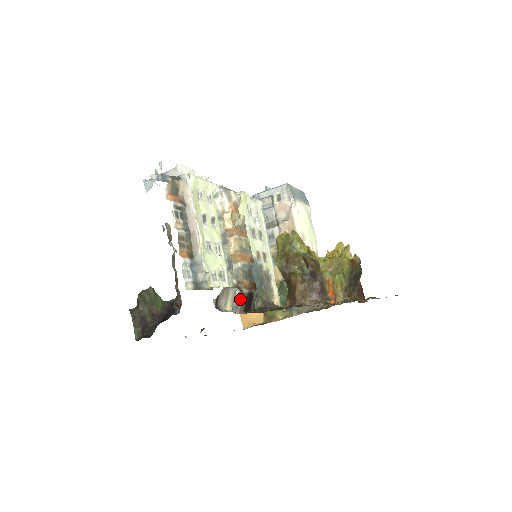
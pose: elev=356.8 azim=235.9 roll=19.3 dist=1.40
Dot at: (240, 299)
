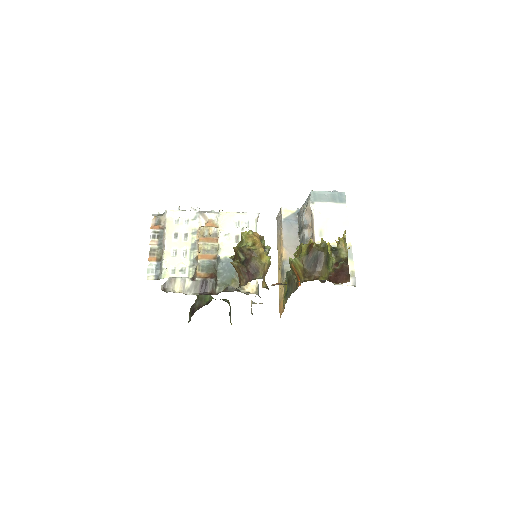
Dot at: (192, 285)
